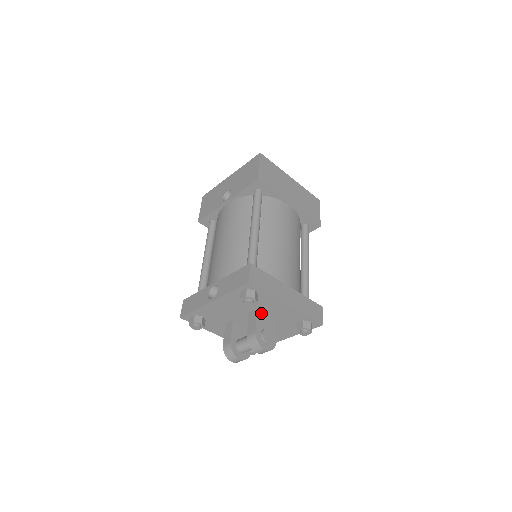
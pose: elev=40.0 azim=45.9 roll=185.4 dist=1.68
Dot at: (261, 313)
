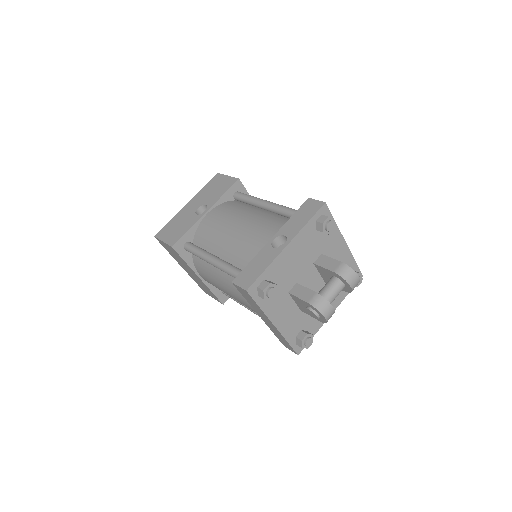
Dot at: occluded
